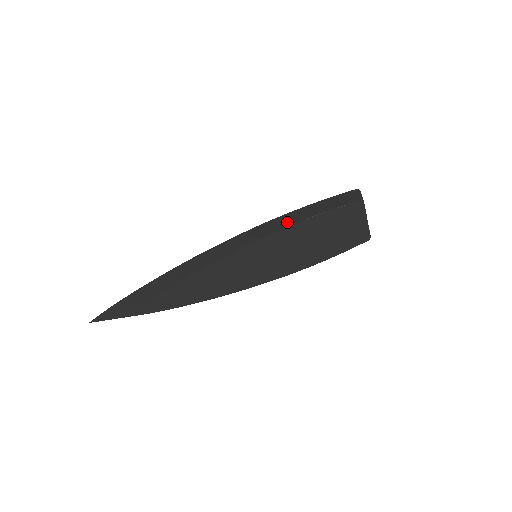
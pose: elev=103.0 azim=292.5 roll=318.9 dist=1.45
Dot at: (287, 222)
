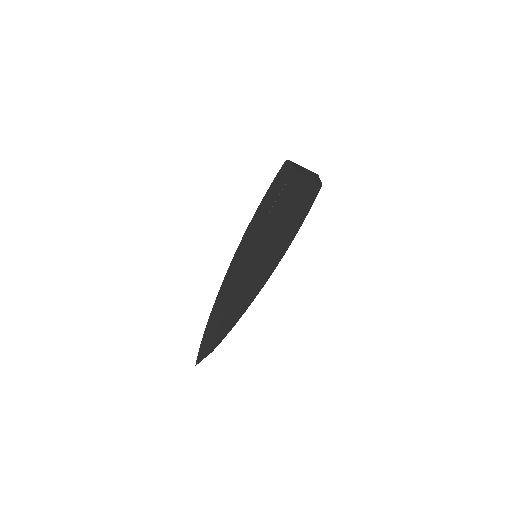
Dot at: (256, 227)
